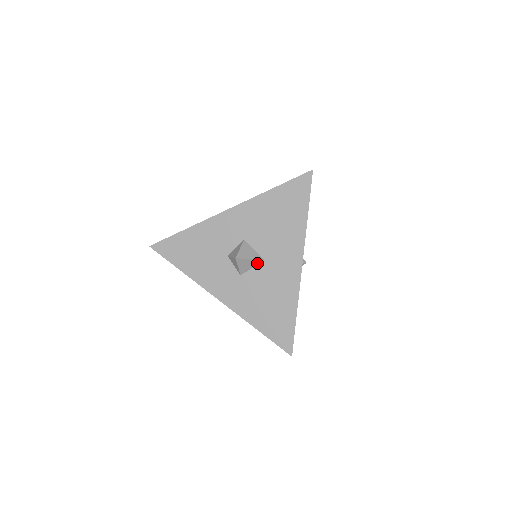
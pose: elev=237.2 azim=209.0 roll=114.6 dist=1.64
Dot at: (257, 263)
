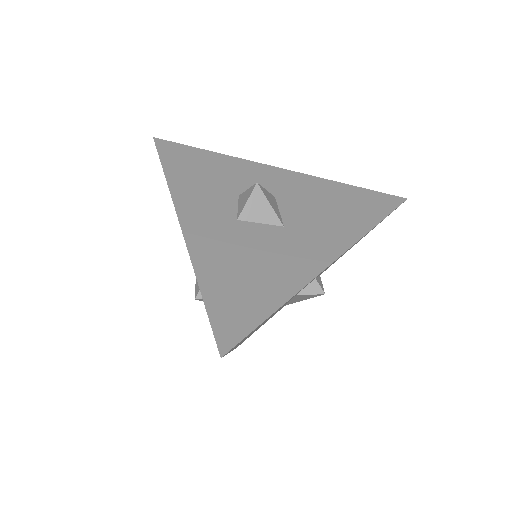
Dot at: (272, 222)
